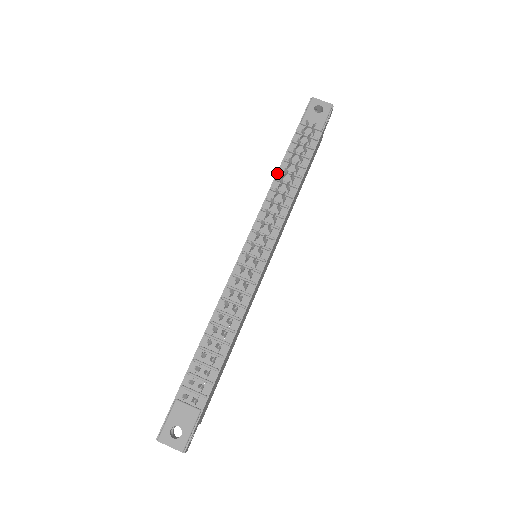
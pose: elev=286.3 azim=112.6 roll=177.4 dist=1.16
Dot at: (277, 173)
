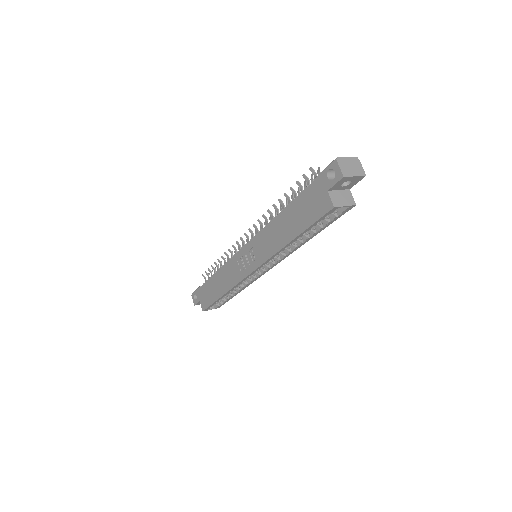
Dot at: (216, 272)
